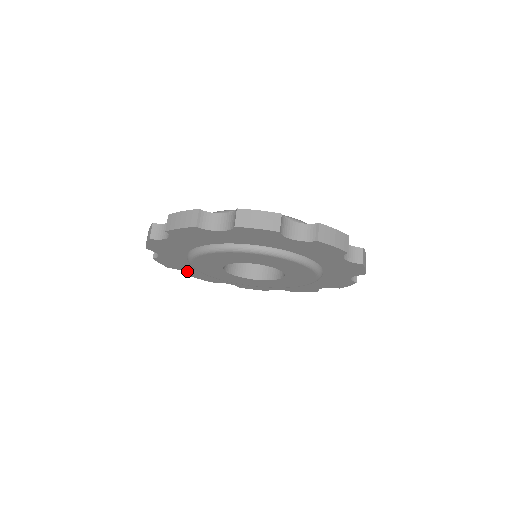
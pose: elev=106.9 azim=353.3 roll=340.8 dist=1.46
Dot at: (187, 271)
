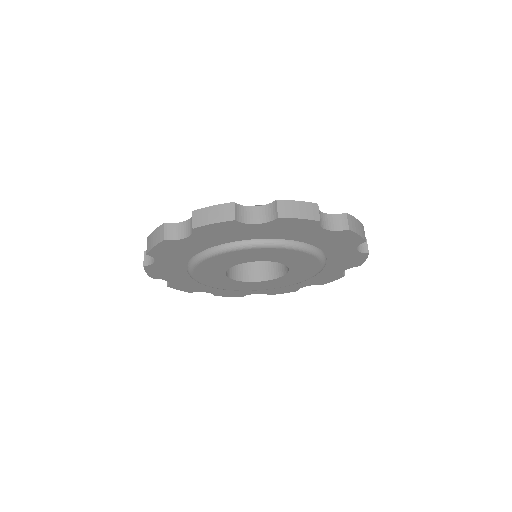
Dot at: (159, 261)
